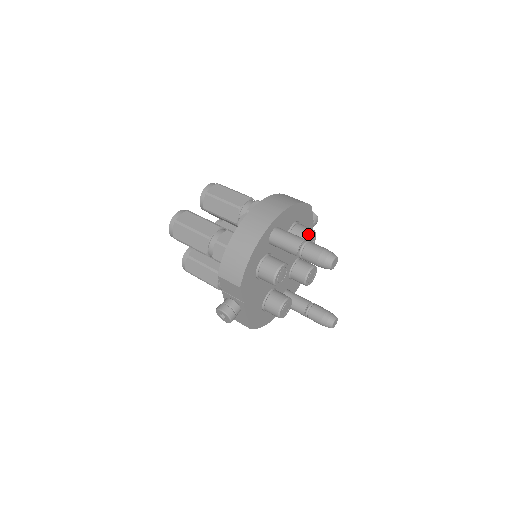
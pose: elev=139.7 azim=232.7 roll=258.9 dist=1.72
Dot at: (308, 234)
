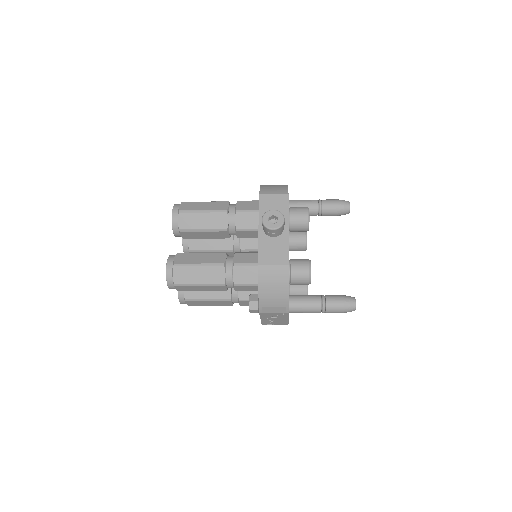
Dot at: occluded
